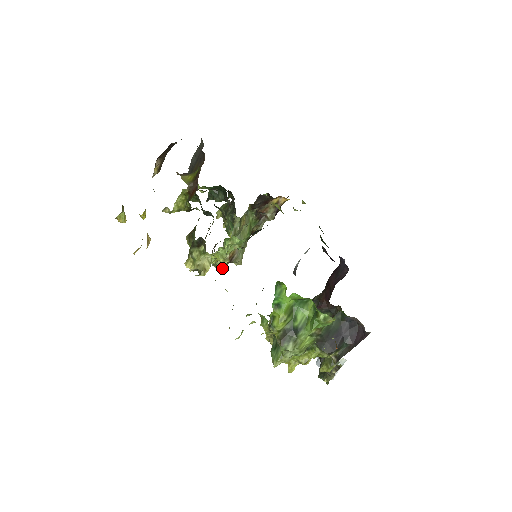
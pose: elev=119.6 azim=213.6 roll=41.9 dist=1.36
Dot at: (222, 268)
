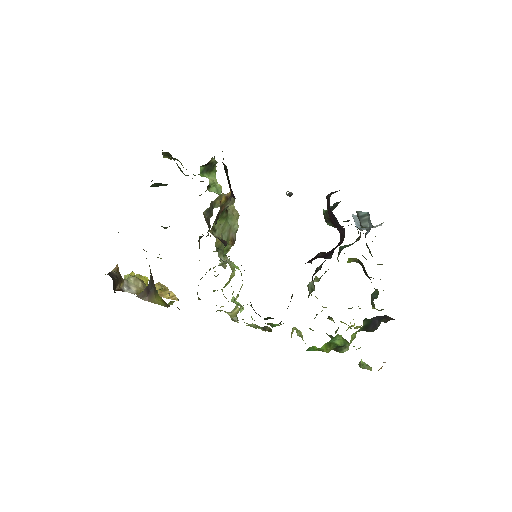
Dot at: occluded
